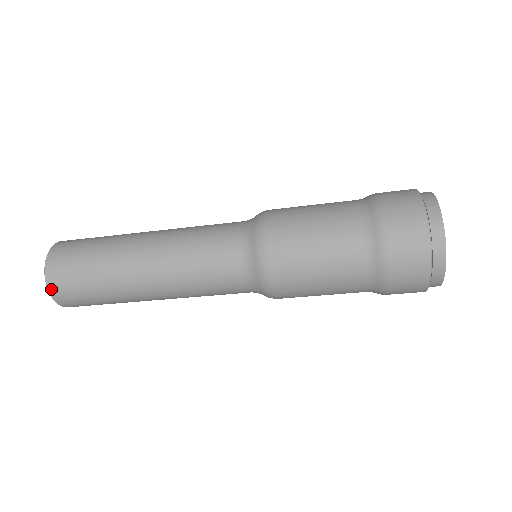
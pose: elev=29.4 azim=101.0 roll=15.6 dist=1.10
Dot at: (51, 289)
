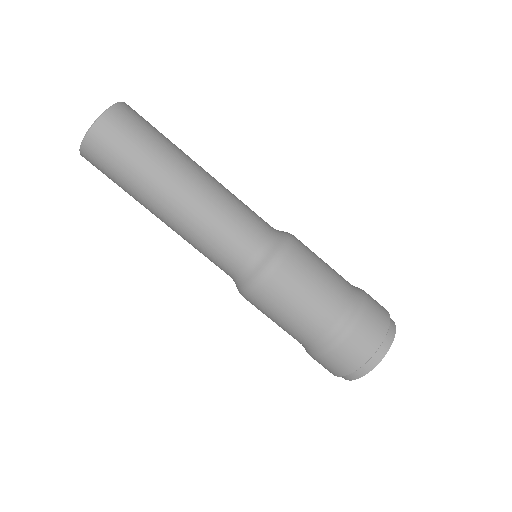
Dot at: (96, 127)
